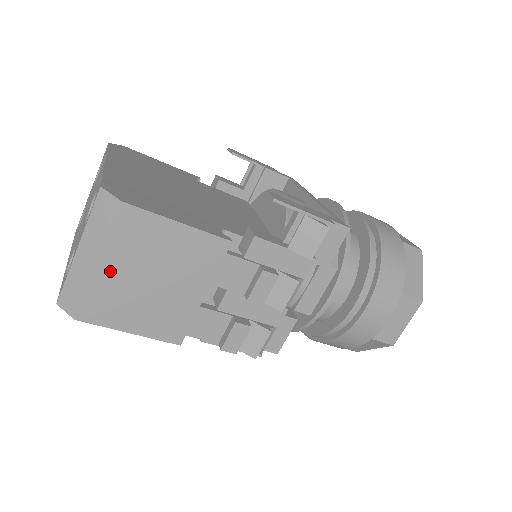
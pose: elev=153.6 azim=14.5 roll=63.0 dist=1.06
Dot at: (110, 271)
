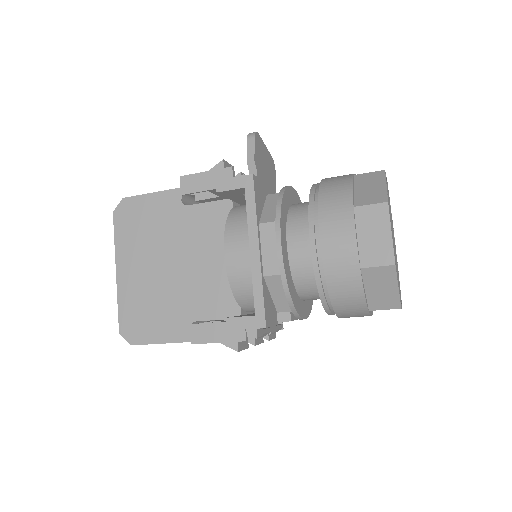
Dot at: occluded
